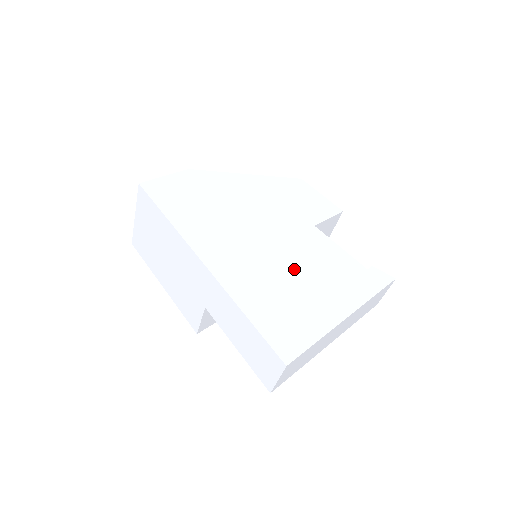
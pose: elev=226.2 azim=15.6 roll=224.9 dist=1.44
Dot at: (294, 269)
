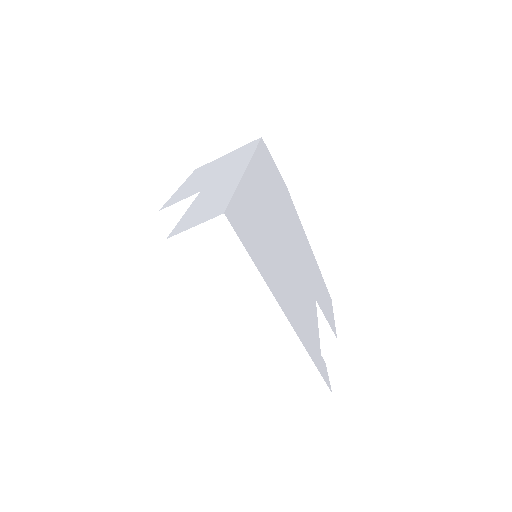
Dot at: (284, 261)
